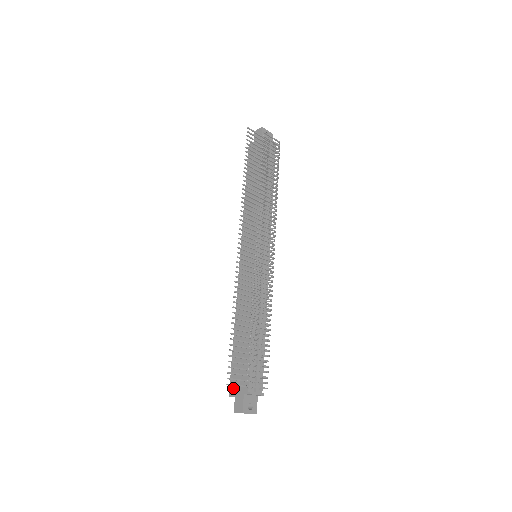
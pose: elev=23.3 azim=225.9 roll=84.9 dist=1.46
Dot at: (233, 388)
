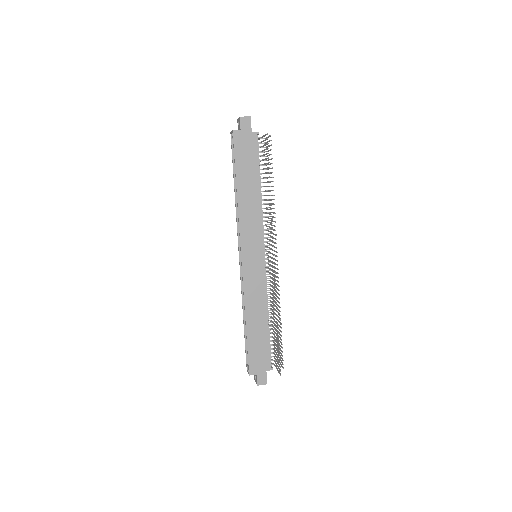
Dot at: (254, 369)
